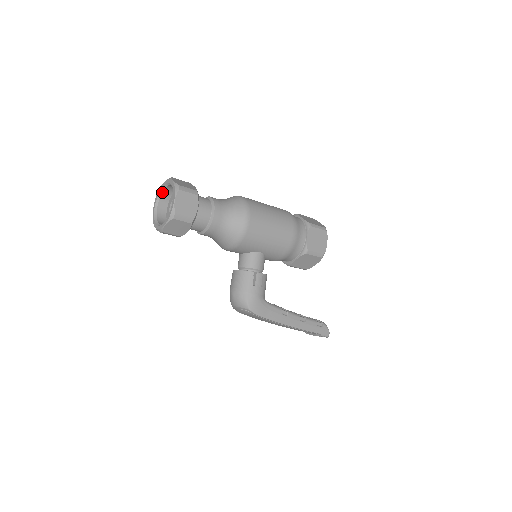
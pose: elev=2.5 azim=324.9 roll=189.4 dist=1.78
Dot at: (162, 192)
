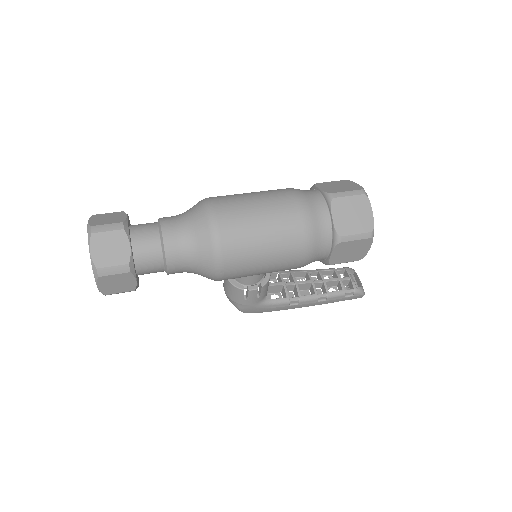
Dot at: occluded
